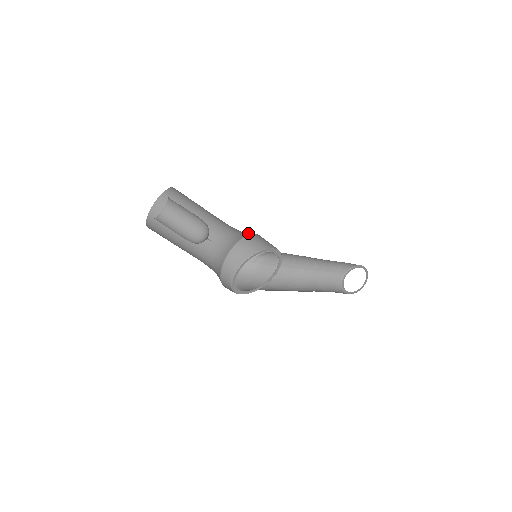
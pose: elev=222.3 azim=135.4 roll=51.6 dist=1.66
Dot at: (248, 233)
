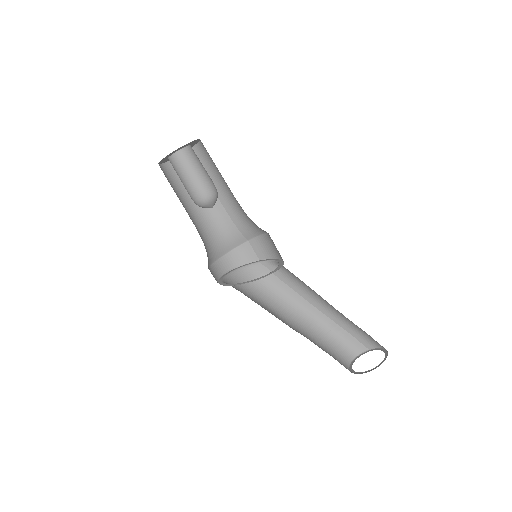
Dot at: occluded
